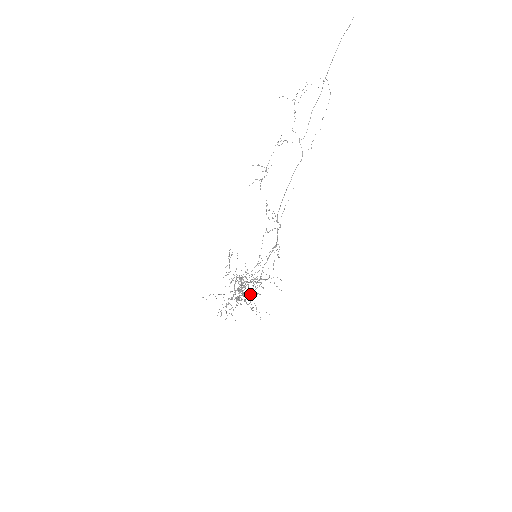
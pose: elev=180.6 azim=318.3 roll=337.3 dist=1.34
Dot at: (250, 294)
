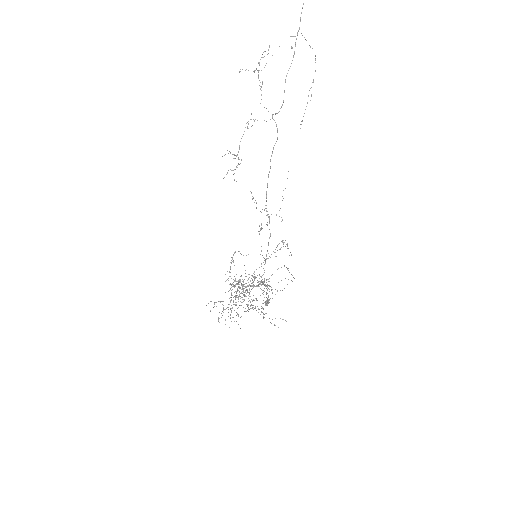
Dot at: (256, 299)
